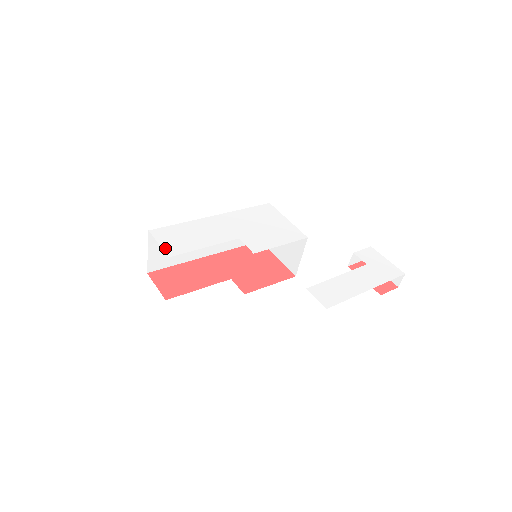
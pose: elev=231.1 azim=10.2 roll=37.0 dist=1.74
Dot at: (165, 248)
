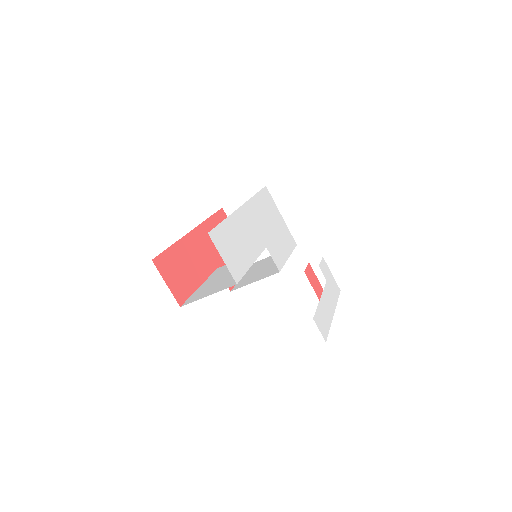
Dot at: (230, 268)
